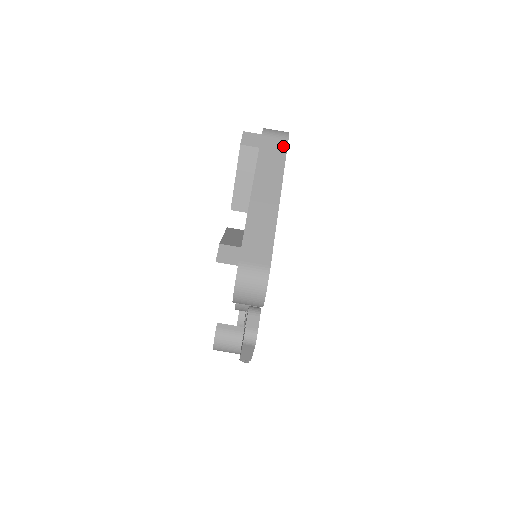
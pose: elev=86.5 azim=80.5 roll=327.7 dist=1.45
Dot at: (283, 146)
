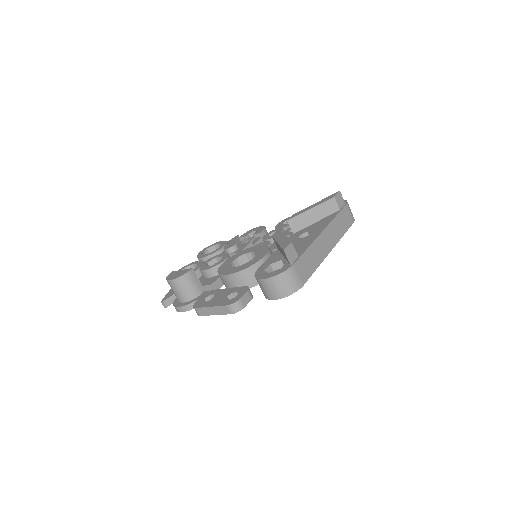
Dot at: (350, 224)
